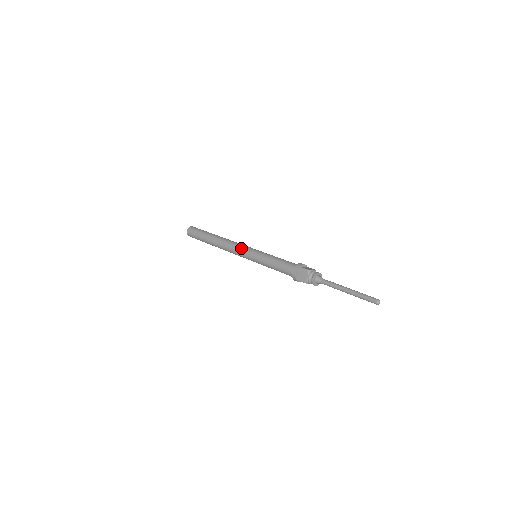
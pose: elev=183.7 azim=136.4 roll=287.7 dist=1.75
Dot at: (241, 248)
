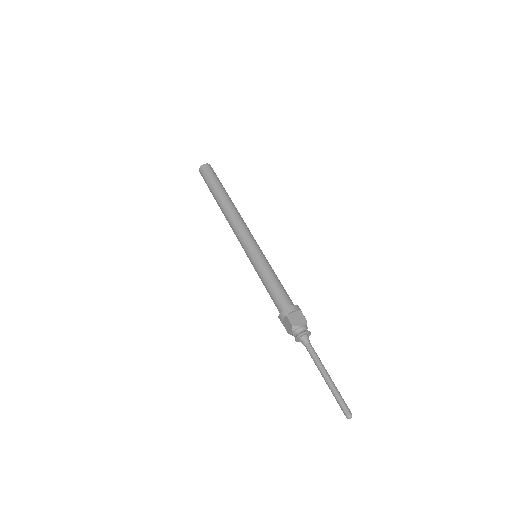
Dot at: (252, 235)
